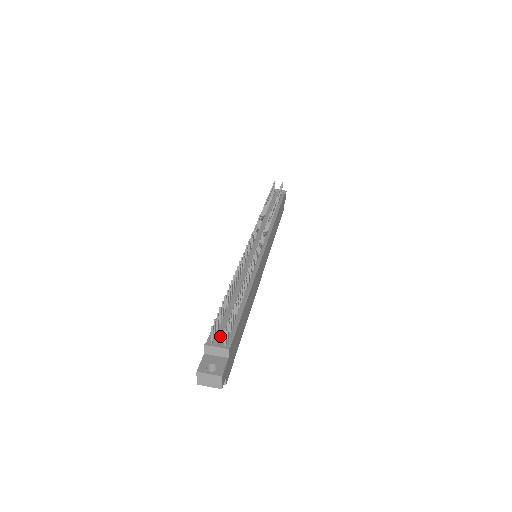
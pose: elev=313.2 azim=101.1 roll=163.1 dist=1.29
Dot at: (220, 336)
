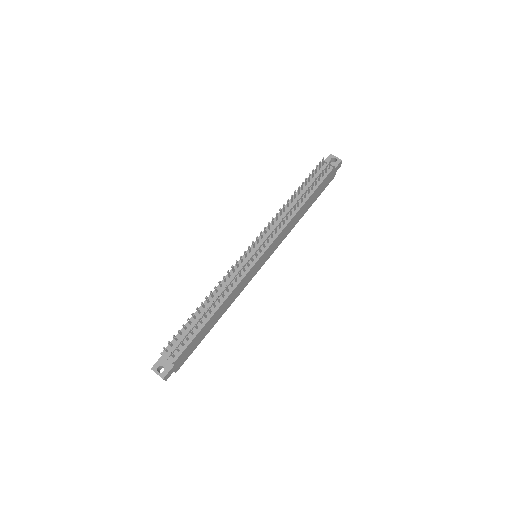
Dot at: (173, 349)
